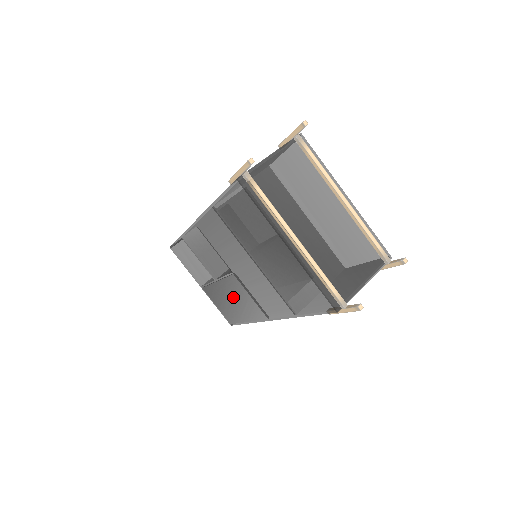
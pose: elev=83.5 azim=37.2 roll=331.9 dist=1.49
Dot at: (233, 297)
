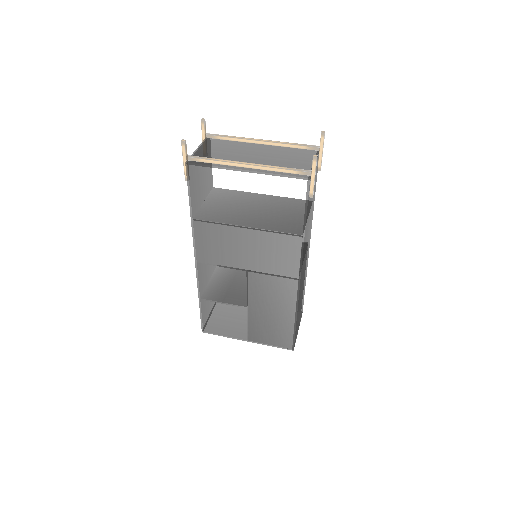
Dot at: (267, 303)
